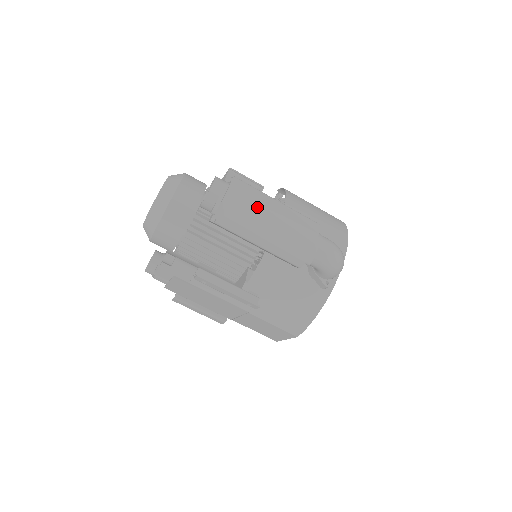
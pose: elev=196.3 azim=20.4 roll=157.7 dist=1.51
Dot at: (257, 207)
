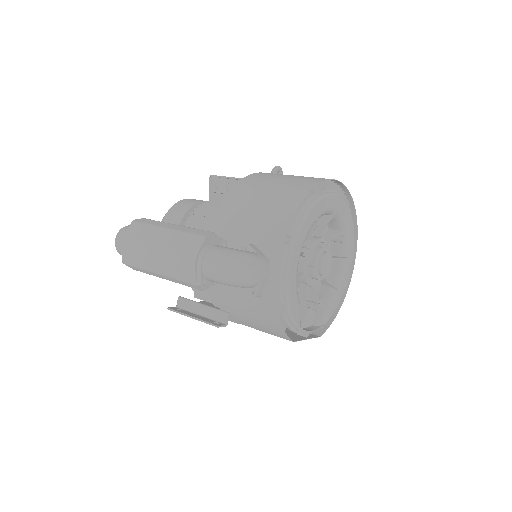
Dot at: (144, 247)
